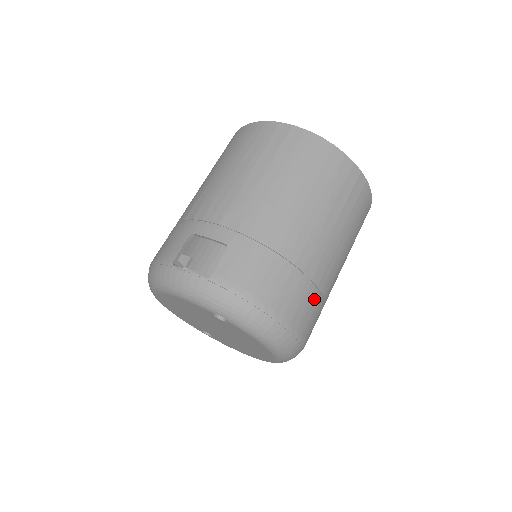
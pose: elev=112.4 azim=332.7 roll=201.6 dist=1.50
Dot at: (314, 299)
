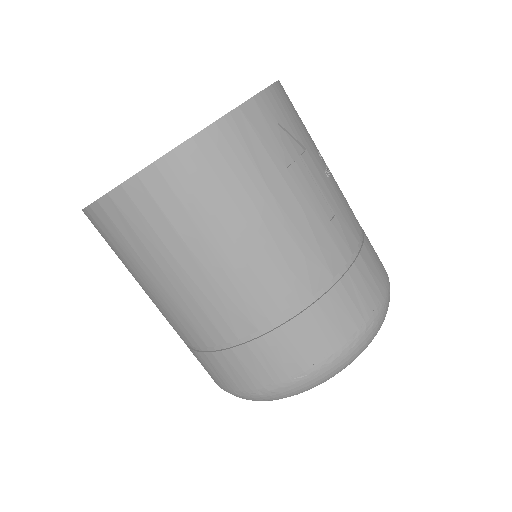
Dot at: (286, 332)
